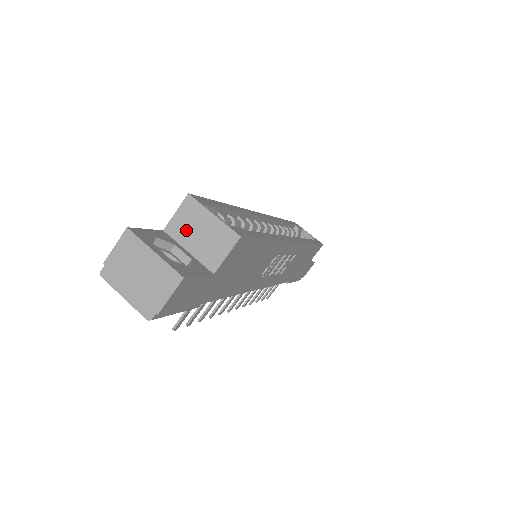
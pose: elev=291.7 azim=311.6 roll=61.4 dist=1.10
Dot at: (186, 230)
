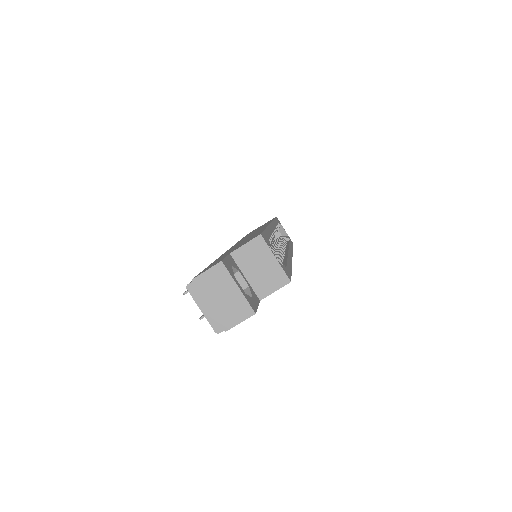
Dot at: (249, 261)
